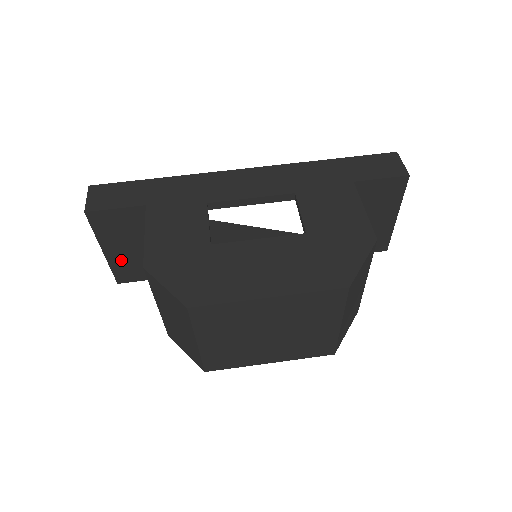
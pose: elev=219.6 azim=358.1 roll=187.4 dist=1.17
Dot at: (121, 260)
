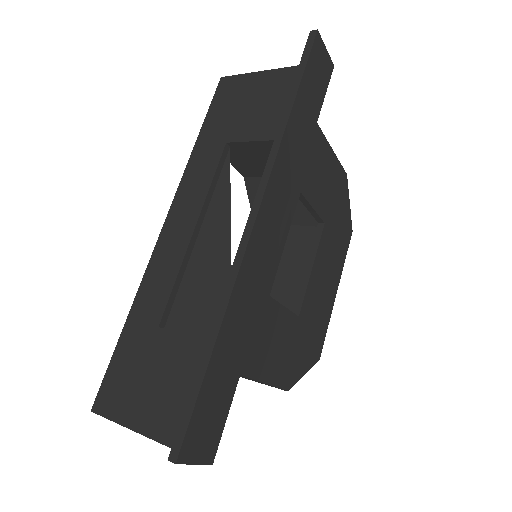
Dot at: occluded
